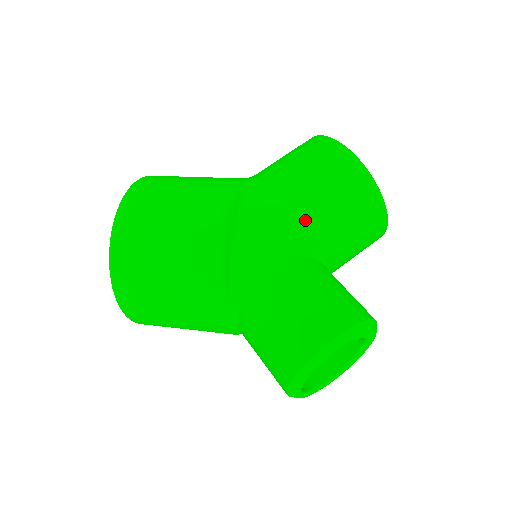
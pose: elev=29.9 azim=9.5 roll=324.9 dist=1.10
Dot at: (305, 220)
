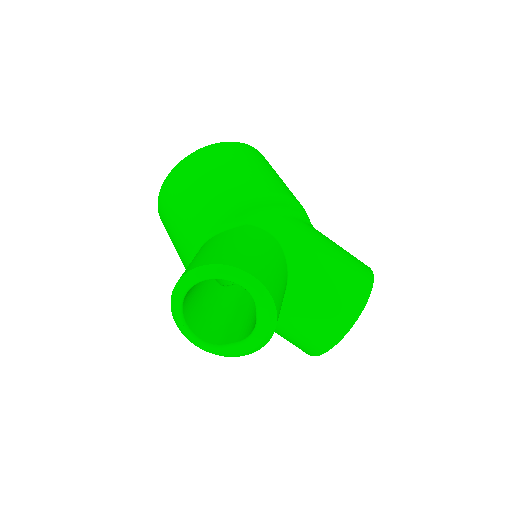
Dot at: (313, 257)
